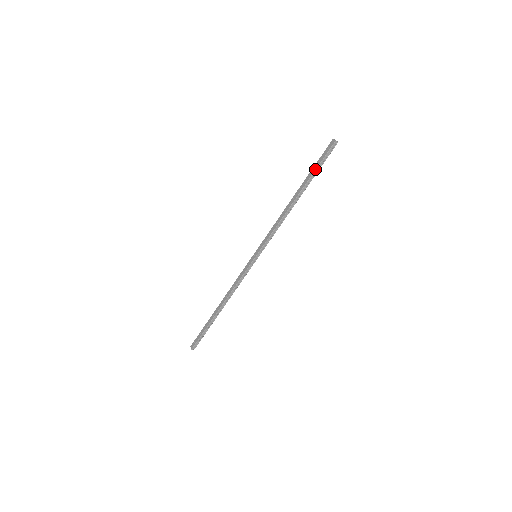
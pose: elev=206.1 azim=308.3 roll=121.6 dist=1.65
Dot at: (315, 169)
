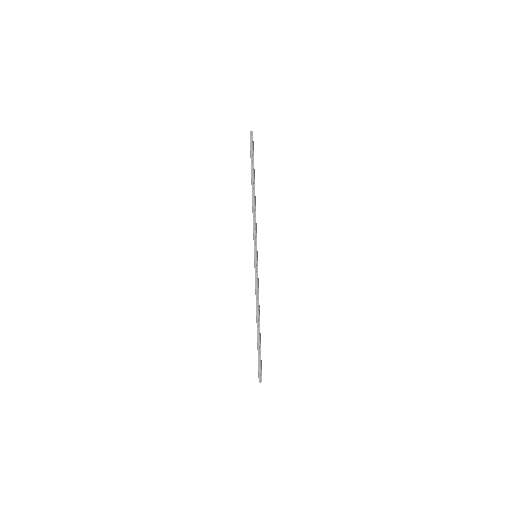
Dot at: occluded
